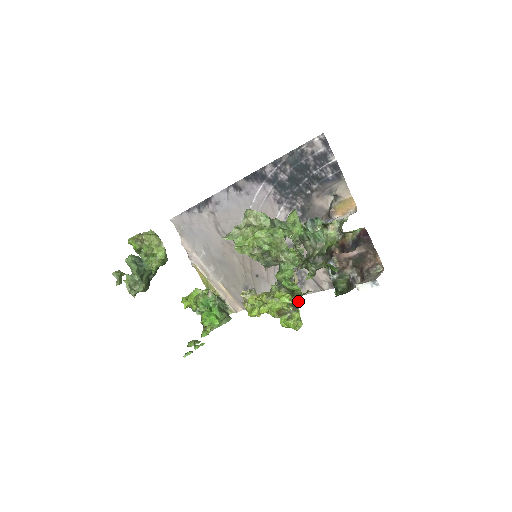
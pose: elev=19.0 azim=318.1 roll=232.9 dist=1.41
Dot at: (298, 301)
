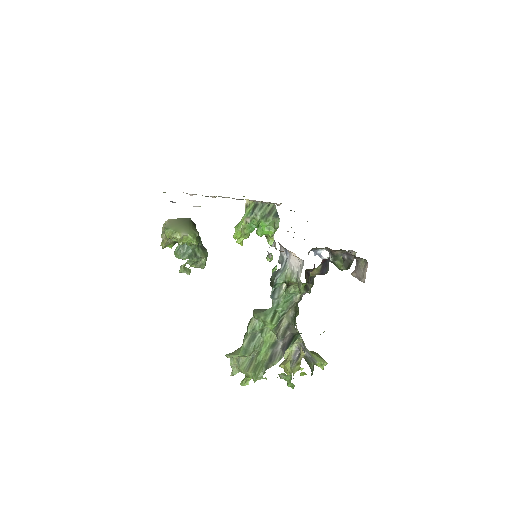
Dot at: (311, 375)
